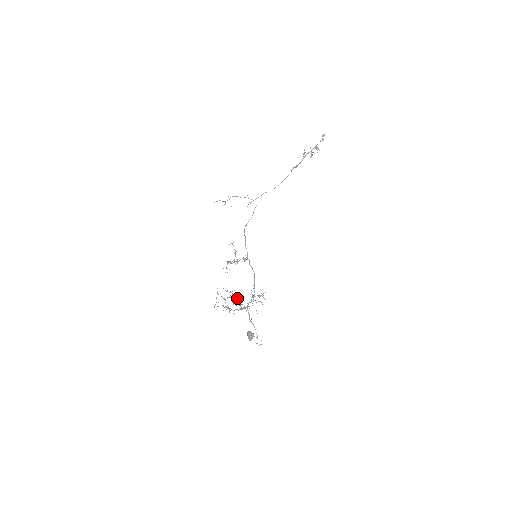
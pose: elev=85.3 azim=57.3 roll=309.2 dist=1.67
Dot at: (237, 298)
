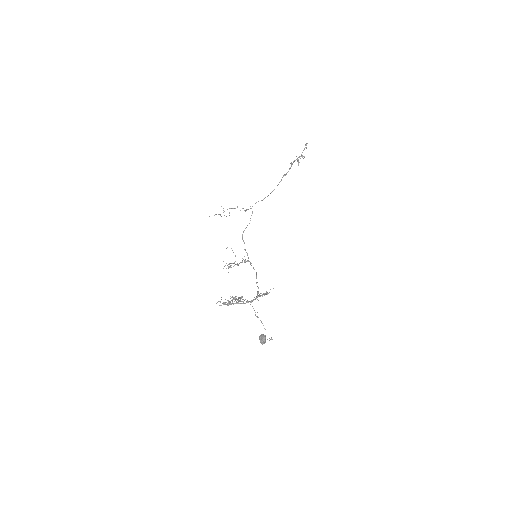
Dot at: (241, 298)
